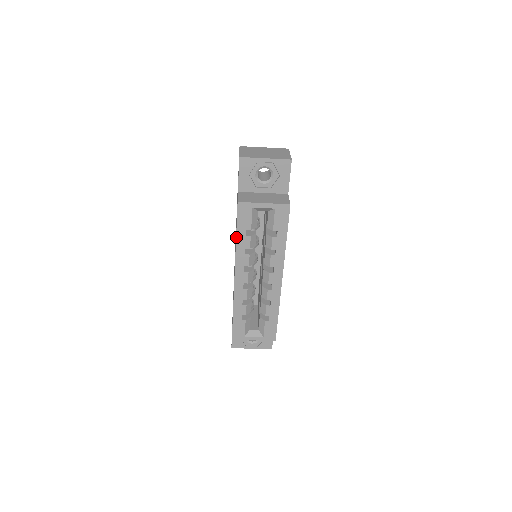
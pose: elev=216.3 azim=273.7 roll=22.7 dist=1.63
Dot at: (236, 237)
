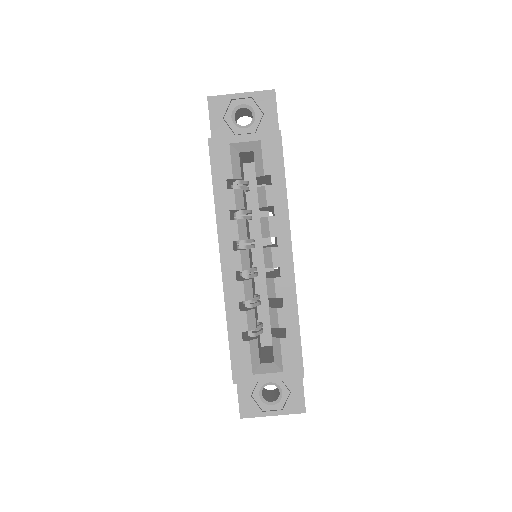
Dot at: (213, 194)
